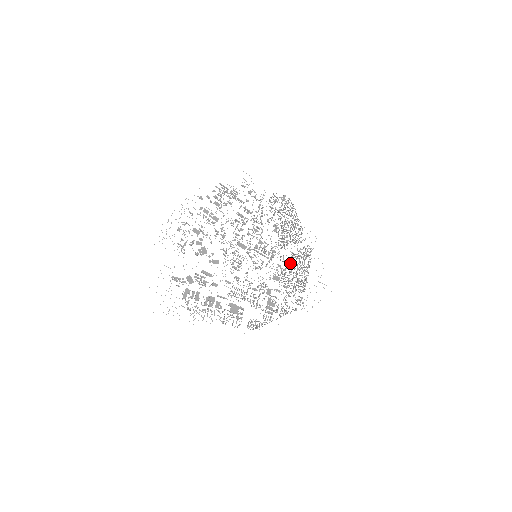
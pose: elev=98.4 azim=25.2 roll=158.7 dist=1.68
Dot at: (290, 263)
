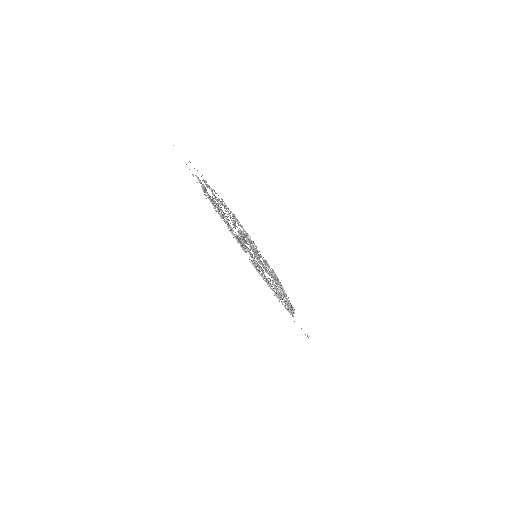
Dot at: occluded
